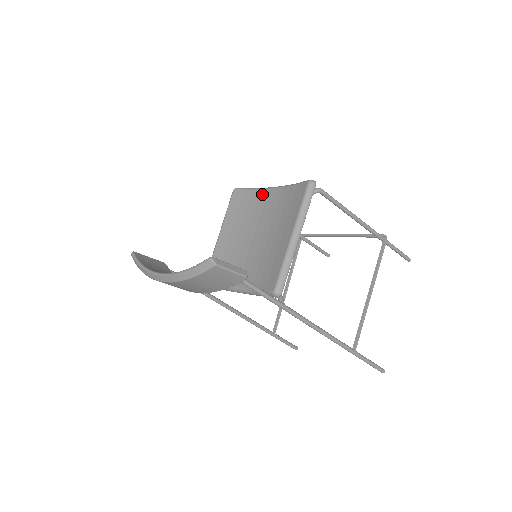
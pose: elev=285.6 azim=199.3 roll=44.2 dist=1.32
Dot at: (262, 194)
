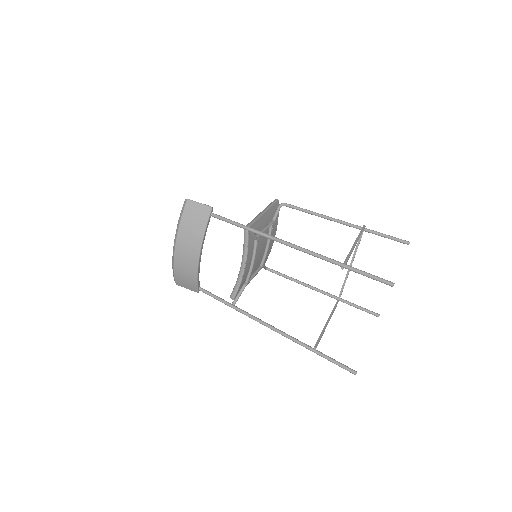
Dot at: occluded
